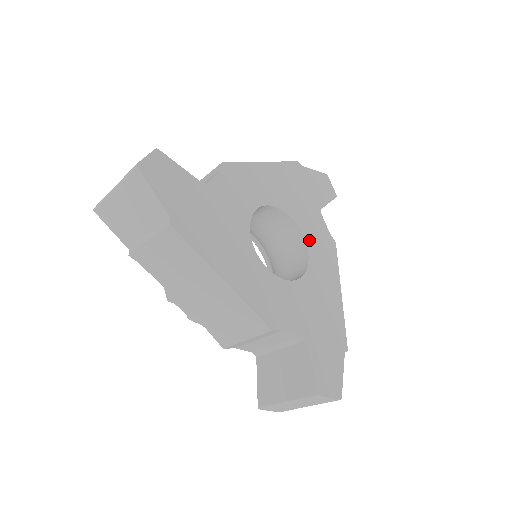
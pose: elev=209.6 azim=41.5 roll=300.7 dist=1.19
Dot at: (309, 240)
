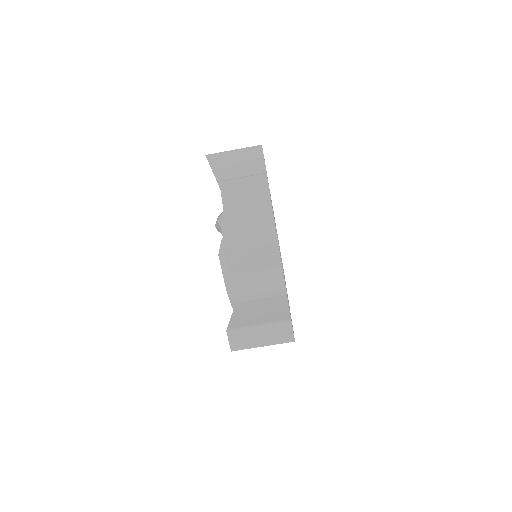
Dot at: occluded
